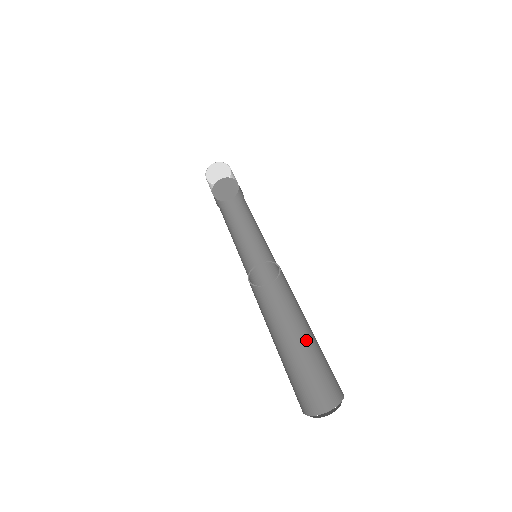
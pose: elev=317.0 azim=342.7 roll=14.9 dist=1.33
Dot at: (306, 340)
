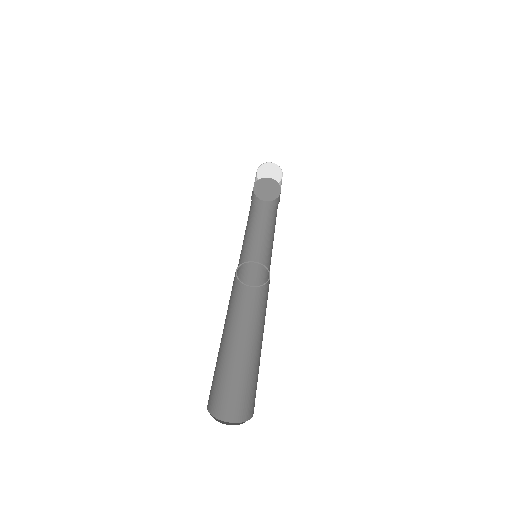
Dot at: (262, 339)
